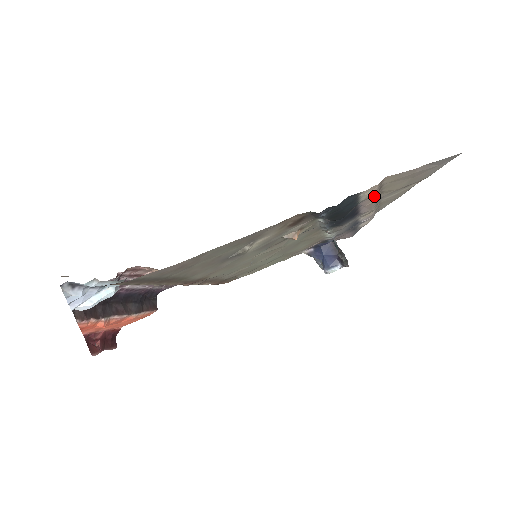
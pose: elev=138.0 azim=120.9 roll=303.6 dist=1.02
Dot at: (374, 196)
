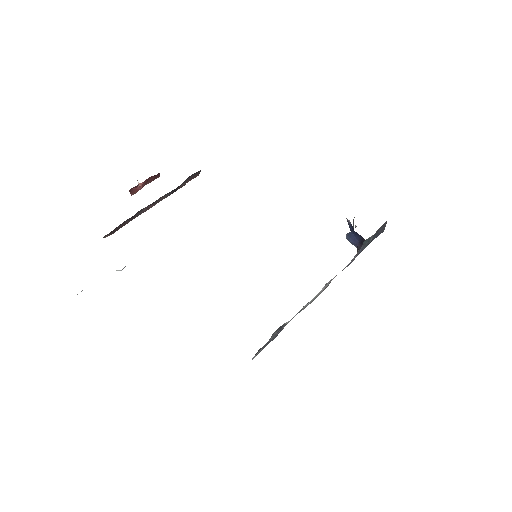
Dot at: occluded
